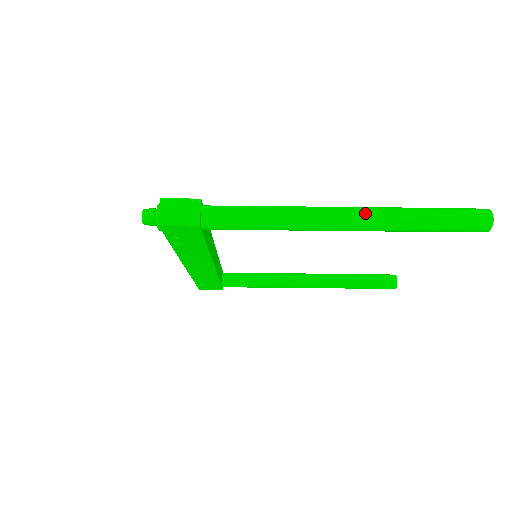
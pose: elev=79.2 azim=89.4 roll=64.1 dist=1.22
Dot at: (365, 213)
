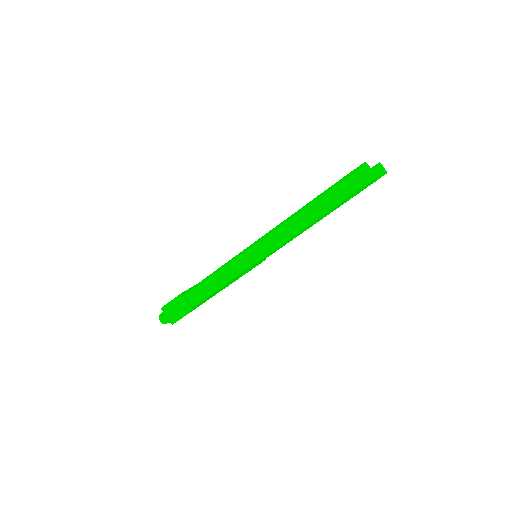
Dot at: (281, 233)
